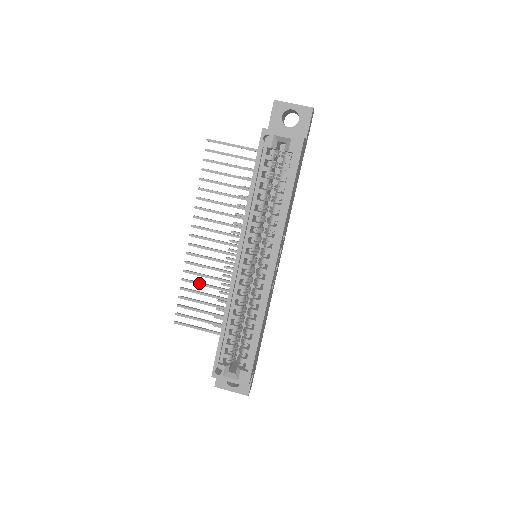
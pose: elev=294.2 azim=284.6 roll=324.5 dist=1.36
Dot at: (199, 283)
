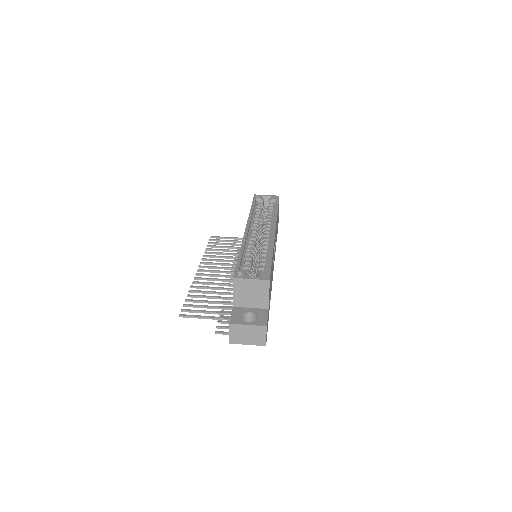
Dot at: (205, 291)
